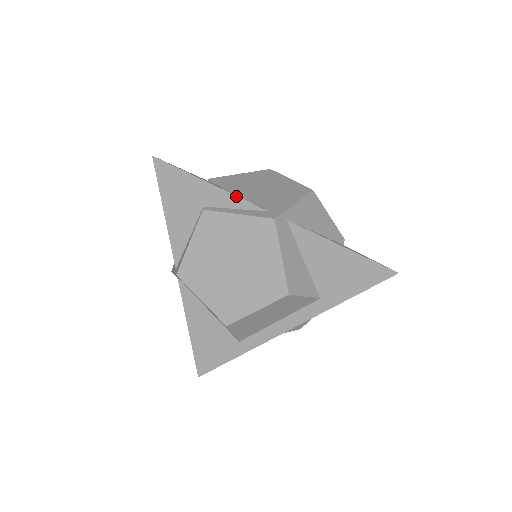
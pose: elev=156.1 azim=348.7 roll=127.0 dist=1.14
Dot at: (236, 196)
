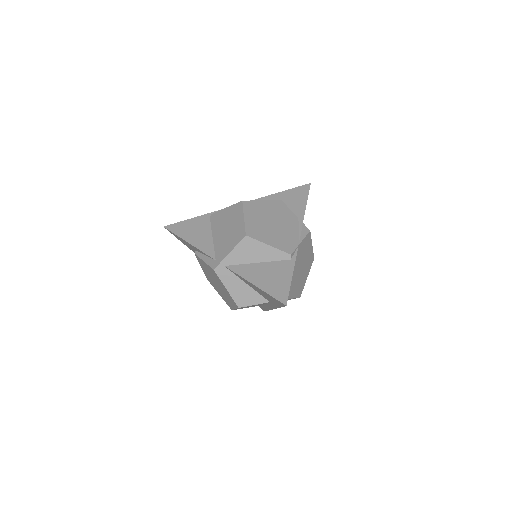
Dot at: (200, 250)
